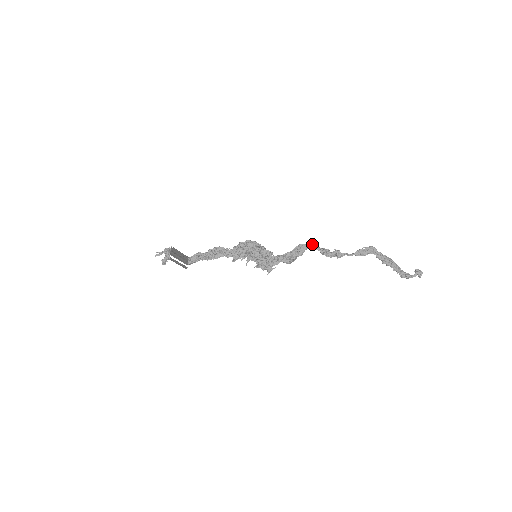
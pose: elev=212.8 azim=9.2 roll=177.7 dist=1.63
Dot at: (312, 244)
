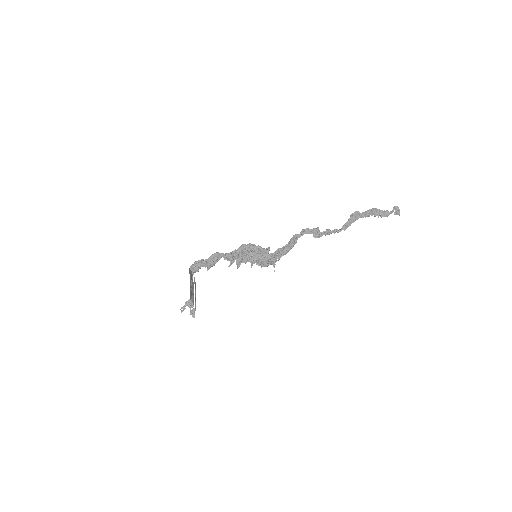
Dot at: (303, 232)
